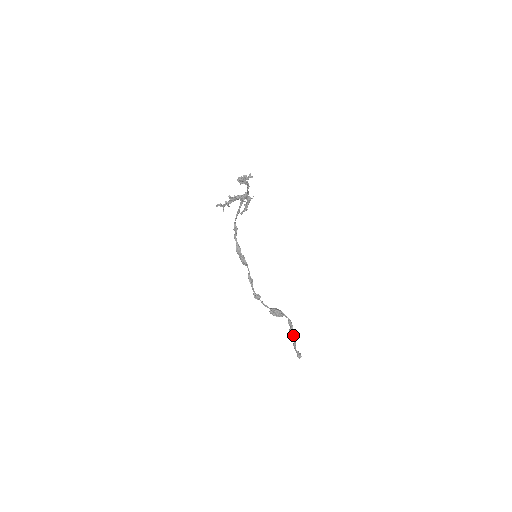
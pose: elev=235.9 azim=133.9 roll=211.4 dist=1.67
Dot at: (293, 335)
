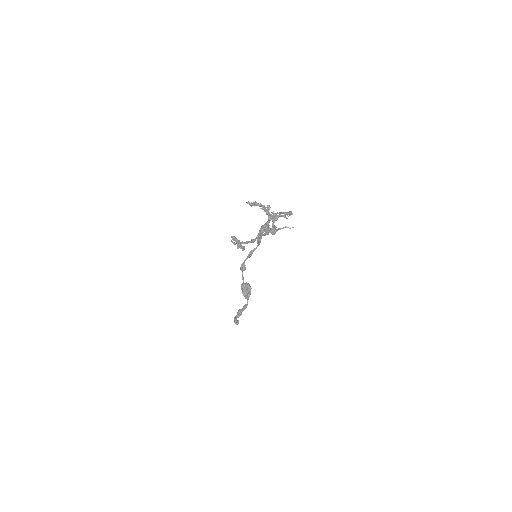
Dot at: (237, 315)
